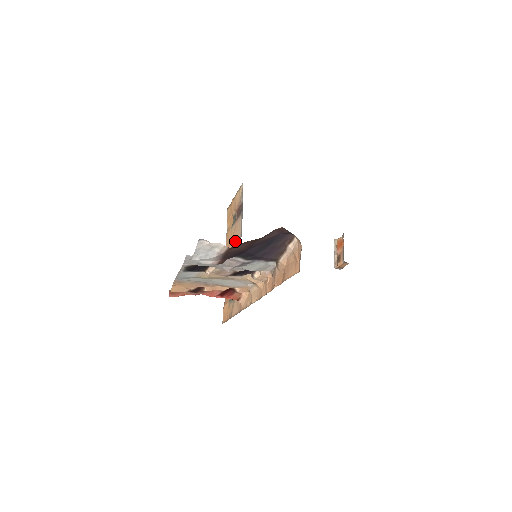
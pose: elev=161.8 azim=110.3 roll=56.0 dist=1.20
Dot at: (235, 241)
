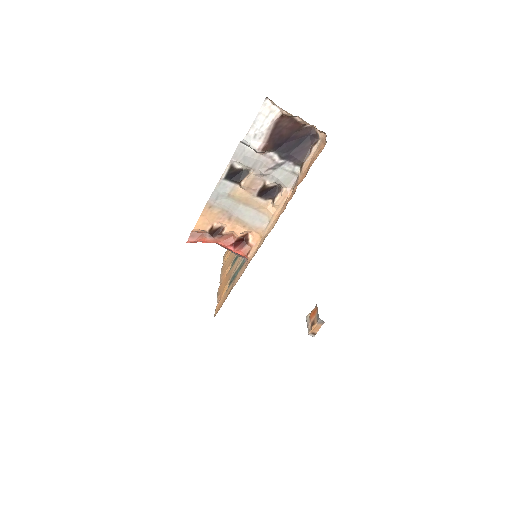
Dot at: occluded
